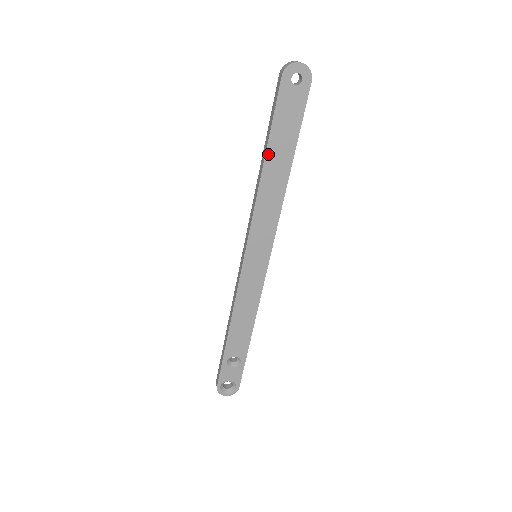
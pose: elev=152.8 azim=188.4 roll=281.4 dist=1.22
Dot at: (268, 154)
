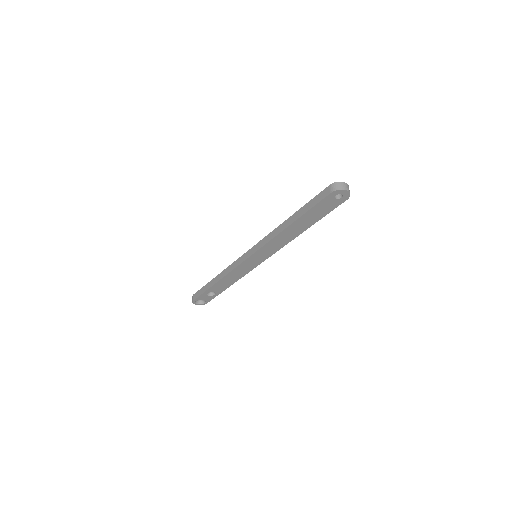
Dot at: (296, 222)
